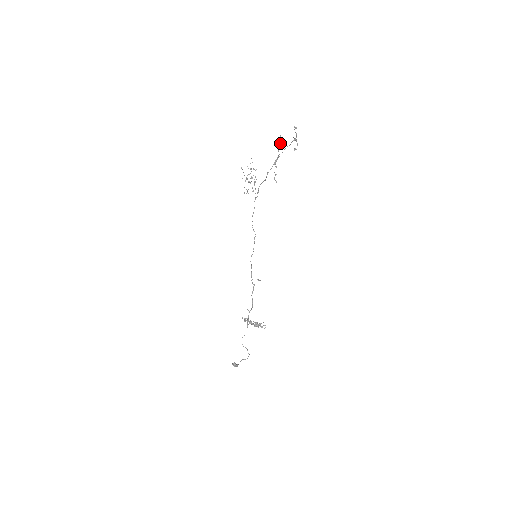
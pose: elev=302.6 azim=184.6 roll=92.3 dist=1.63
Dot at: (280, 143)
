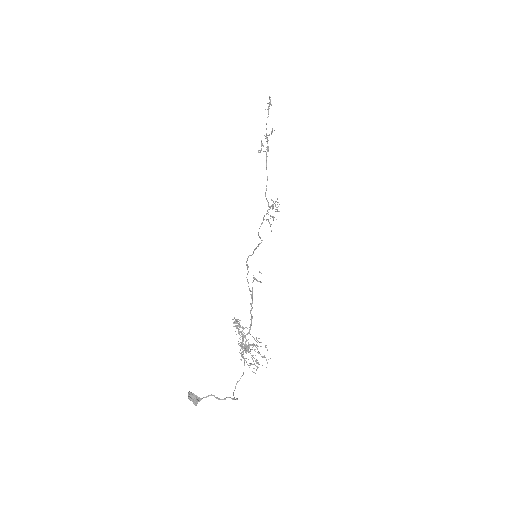
Dot at: (271, 133)
